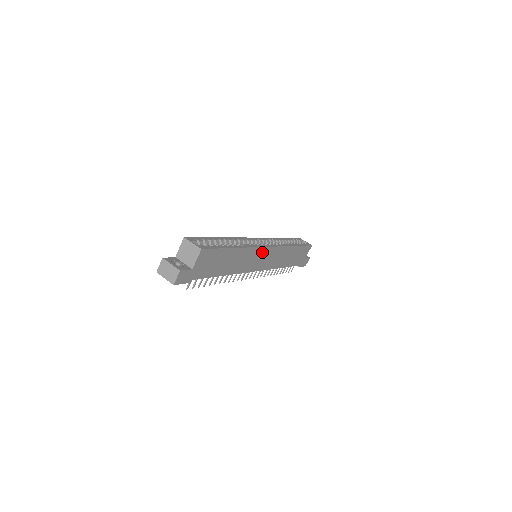
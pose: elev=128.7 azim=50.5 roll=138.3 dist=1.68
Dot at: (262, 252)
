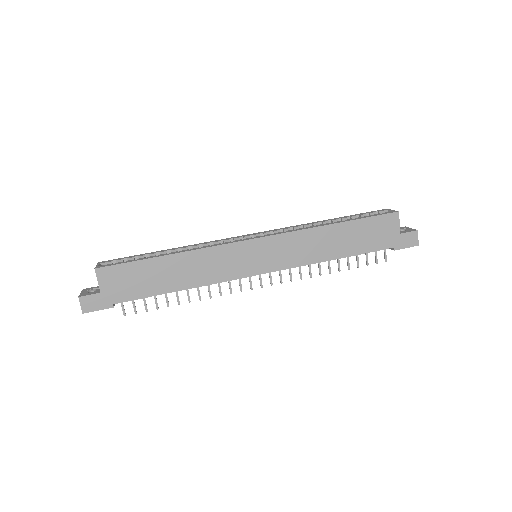
Dot at: (244, 248)
